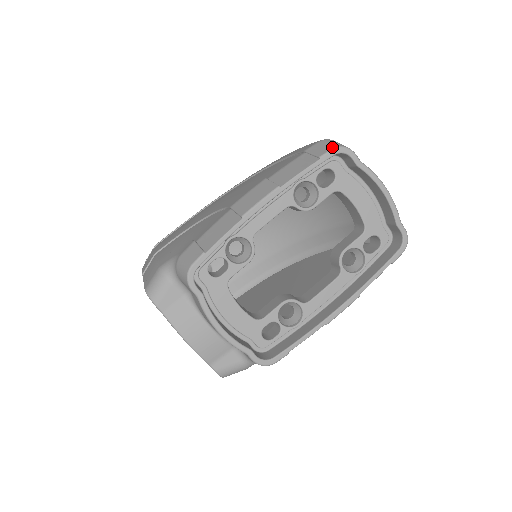
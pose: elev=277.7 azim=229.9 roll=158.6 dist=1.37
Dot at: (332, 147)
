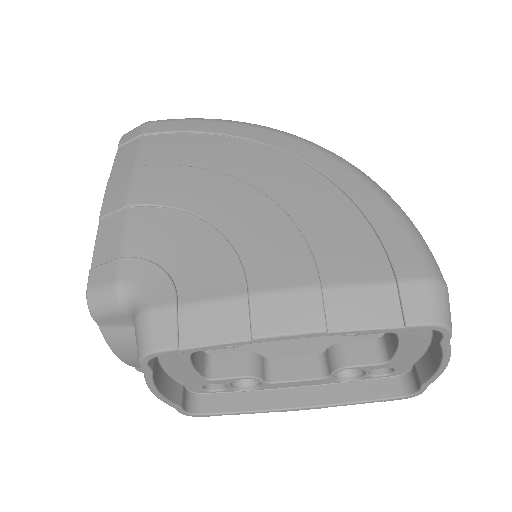
Dot at: (433, 320)
